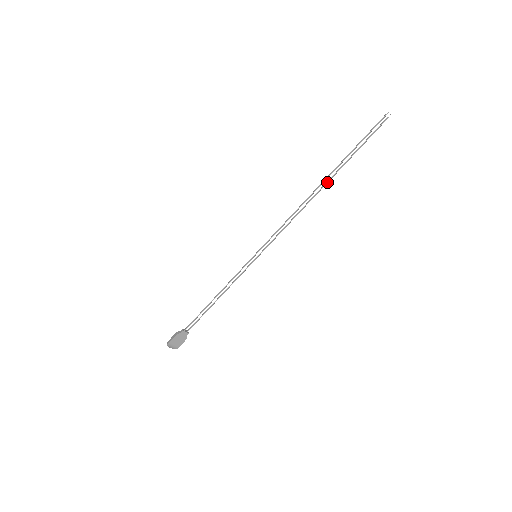
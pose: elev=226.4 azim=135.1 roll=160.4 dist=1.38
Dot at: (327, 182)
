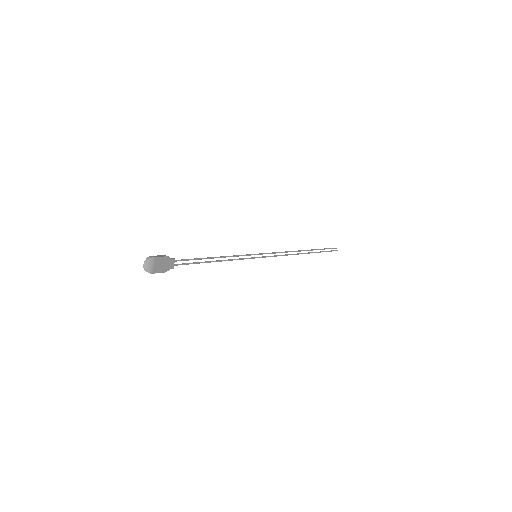
Dot at: (307, 253)
